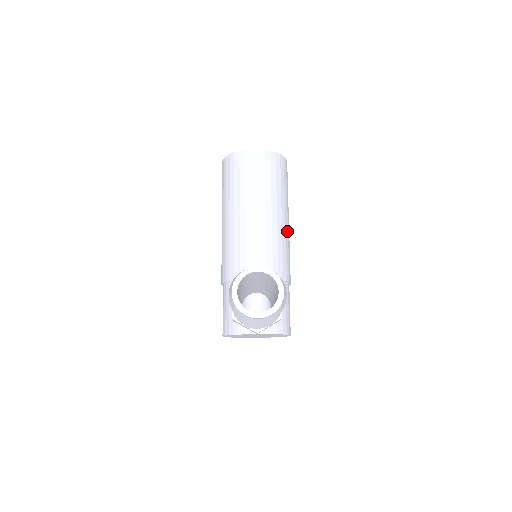
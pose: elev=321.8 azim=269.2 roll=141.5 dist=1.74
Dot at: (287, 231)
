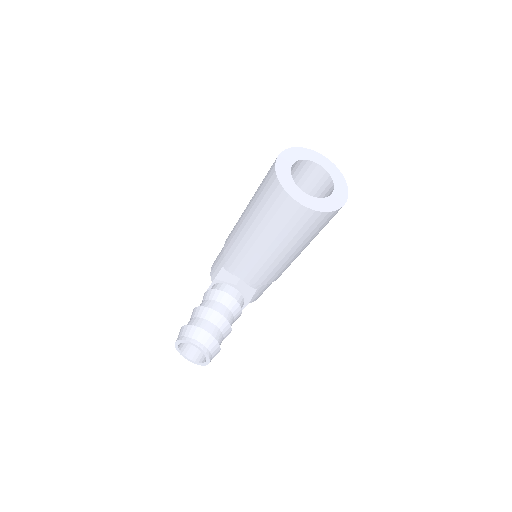
Dot at: (295, 257)
